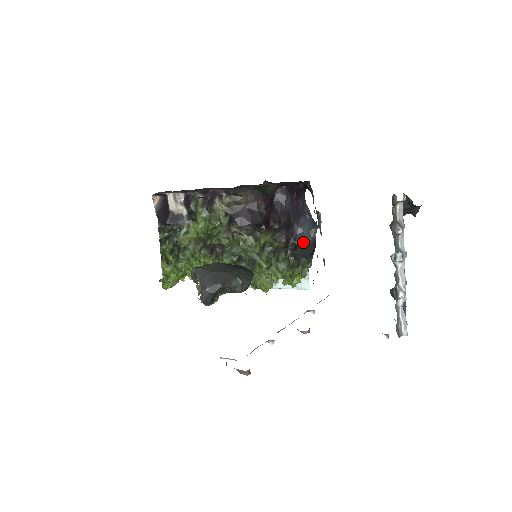
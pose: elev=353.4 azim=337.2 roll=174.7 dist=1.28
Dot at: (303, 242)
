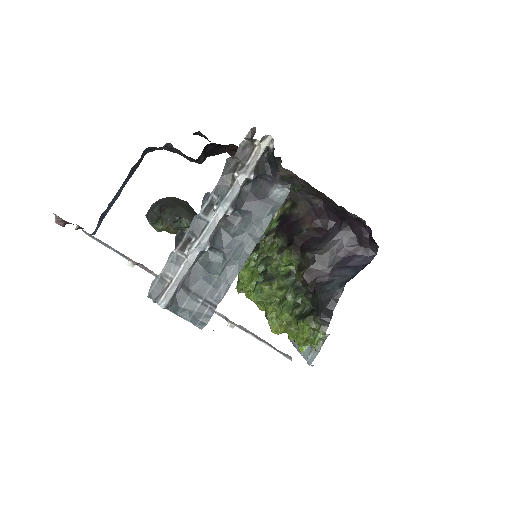
Dot at: (322, 289)
